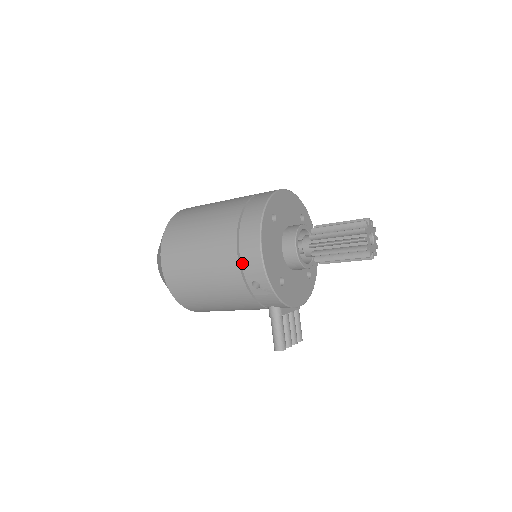
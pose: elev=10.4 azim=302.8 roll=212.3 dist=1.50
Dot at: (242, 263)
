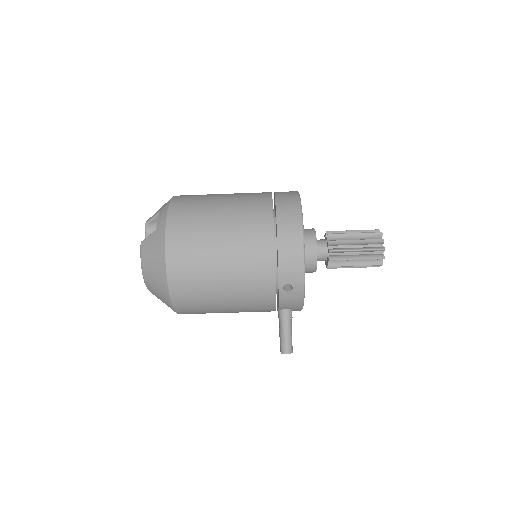
Dot at: (279, 265)
